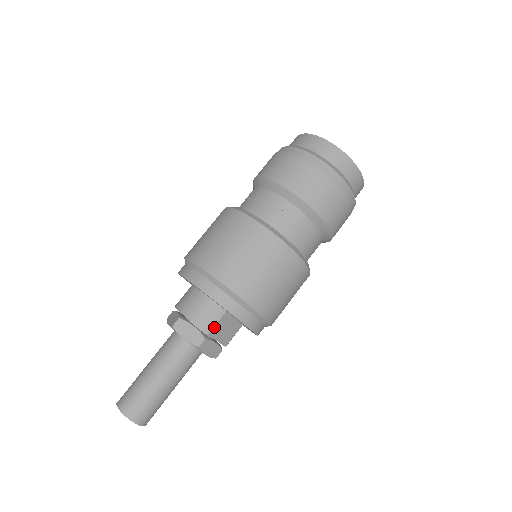
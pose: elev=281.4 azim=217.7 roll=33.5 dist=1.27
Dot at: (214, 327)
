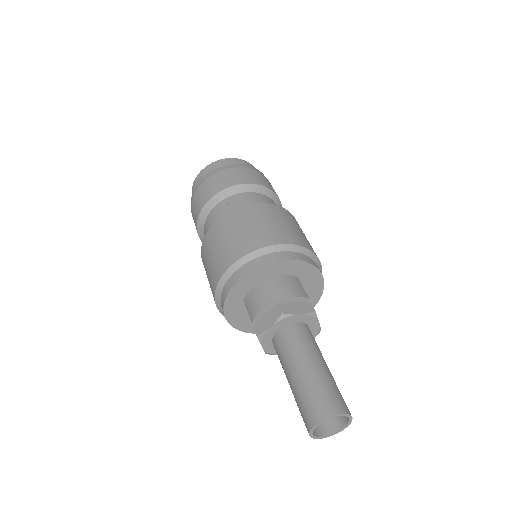
Dot at: (305, 292)
